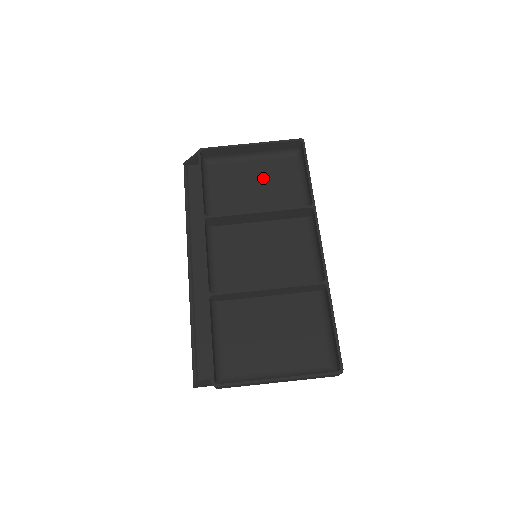
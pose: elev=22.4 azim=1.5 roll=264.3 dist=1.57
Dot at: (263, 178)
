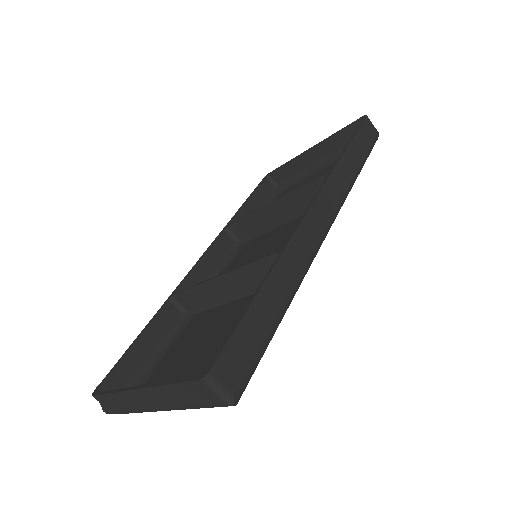
Dot at: occluded
